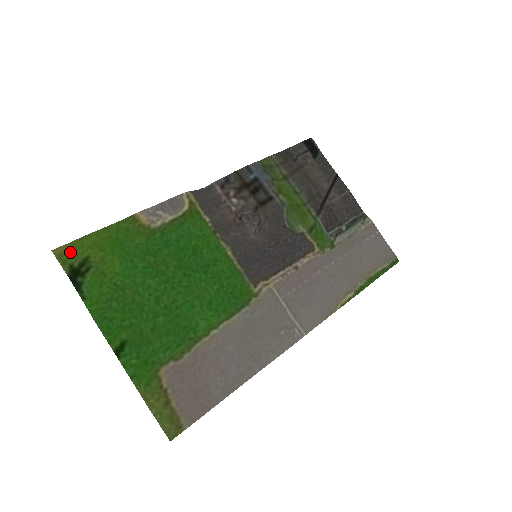
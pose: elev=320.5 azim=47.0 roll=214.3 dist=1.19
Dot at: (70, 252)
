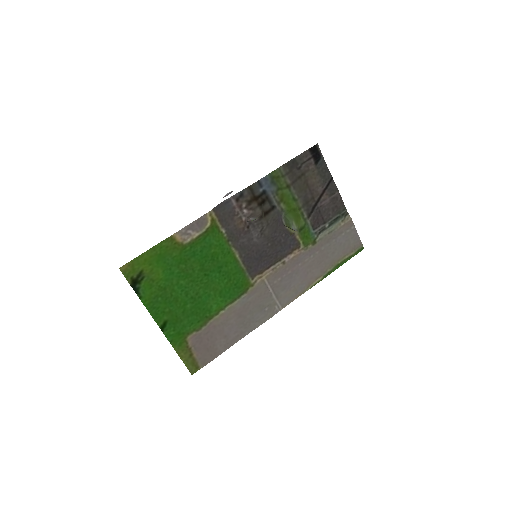
Dot at: (131, 268)
